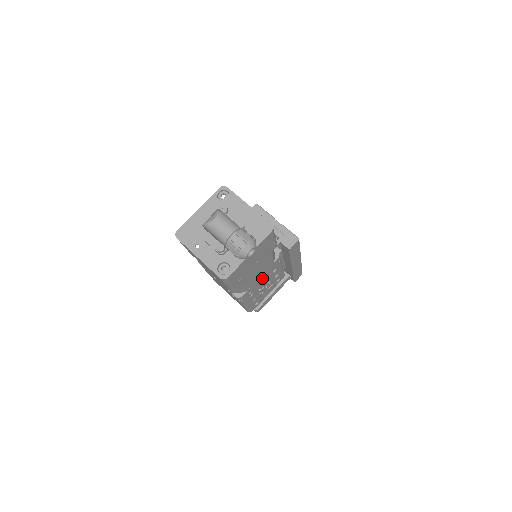
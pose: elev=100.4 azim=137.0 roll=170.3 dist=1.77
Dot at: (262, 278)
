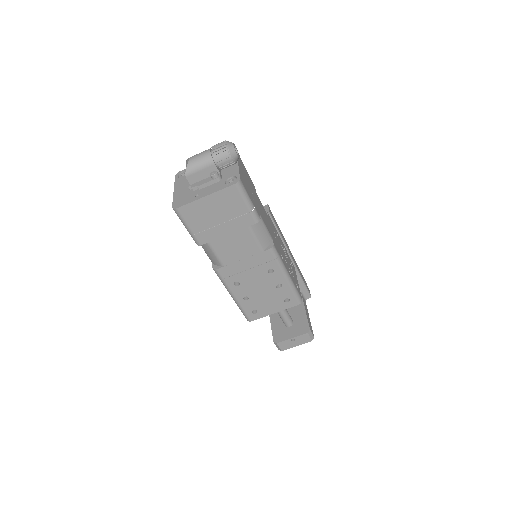
Dot at: (273, 234)
